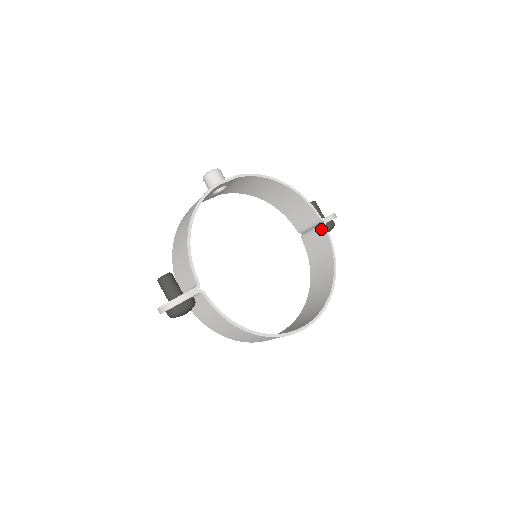
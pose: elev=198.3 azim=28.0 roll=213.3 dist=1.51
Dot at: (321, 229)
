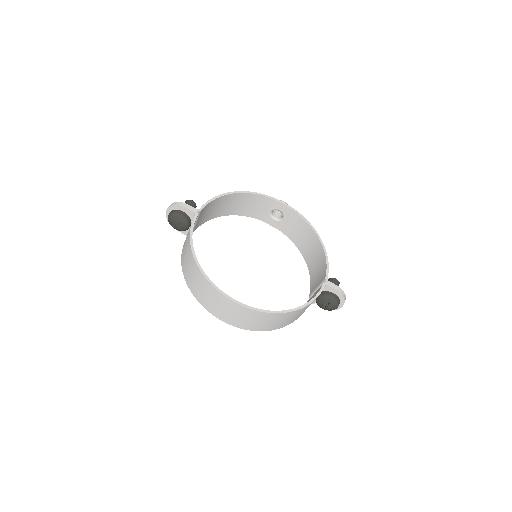
Dot at: (320, 287)
